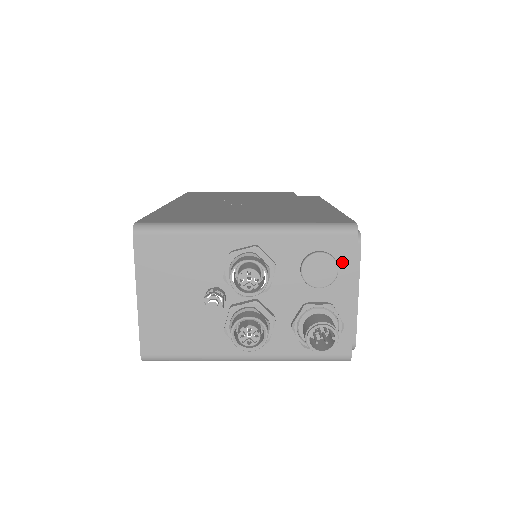
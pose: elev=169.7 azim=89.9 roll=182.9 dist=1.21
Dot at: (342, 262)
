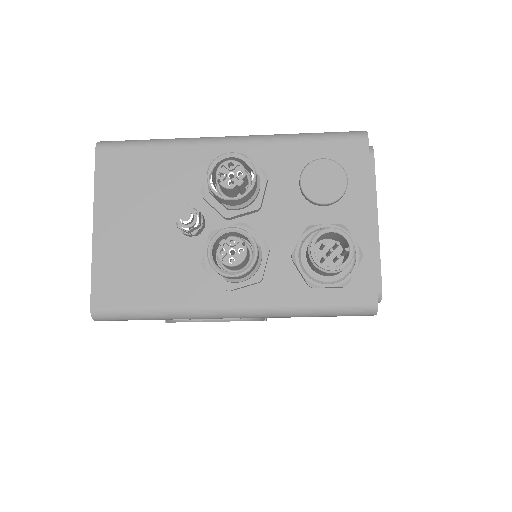
Dot at: (352, 173)
